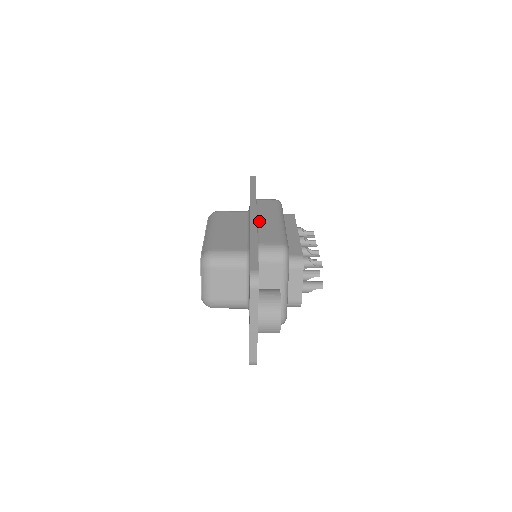
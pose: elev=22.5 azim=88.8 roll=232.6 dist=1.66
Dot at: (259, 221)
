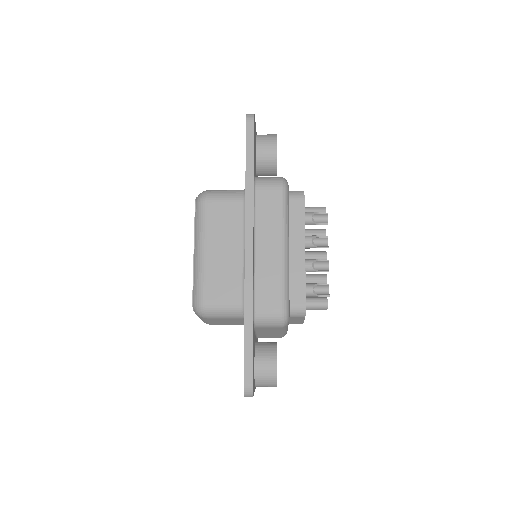
Dot at: (256, 253)
